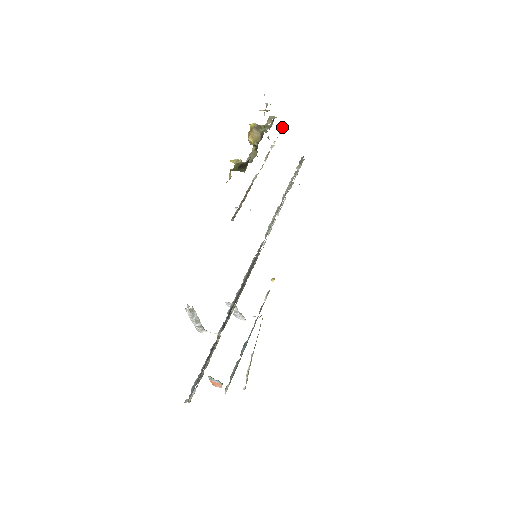
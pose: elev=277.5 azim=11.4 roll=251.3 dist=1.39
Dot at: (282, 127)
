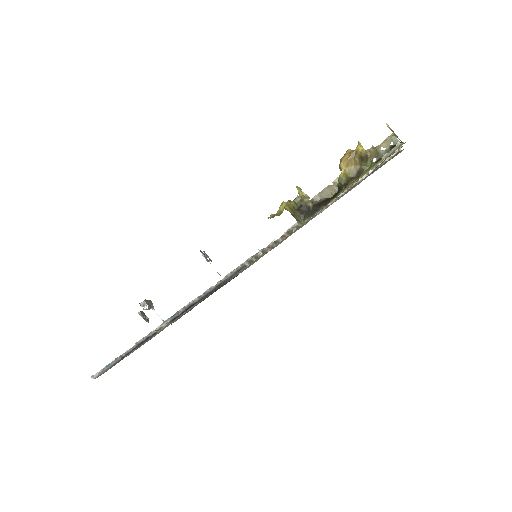
Dot at: (396, 151)
